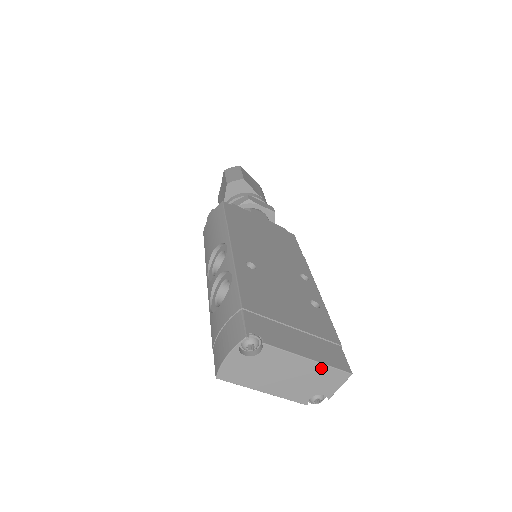
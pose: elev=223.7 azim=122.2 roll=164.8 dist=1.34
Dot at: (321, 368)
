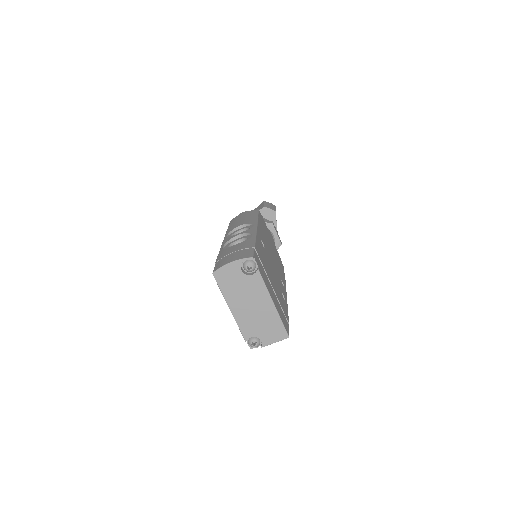
Dot at: (275, 317)
